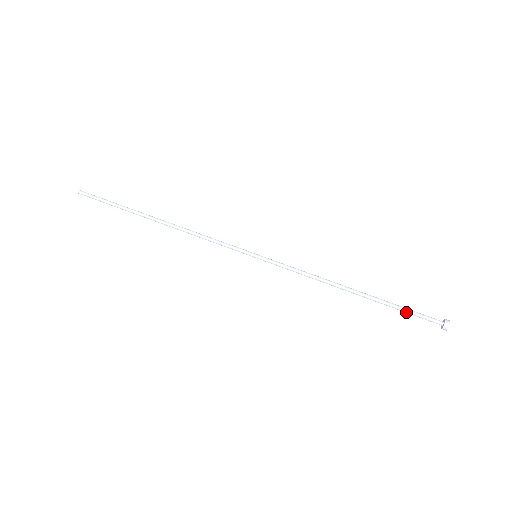
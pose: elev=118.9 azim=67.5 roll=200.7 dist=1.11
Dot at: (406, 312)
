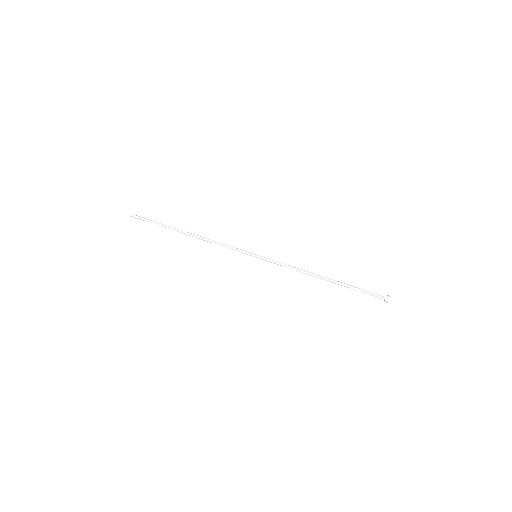
Dot at: (360, 291)
